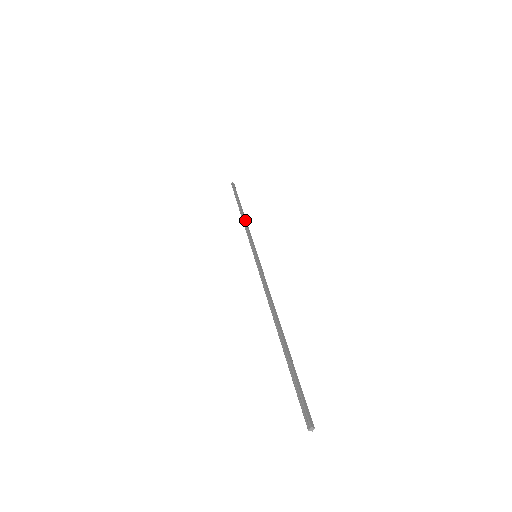
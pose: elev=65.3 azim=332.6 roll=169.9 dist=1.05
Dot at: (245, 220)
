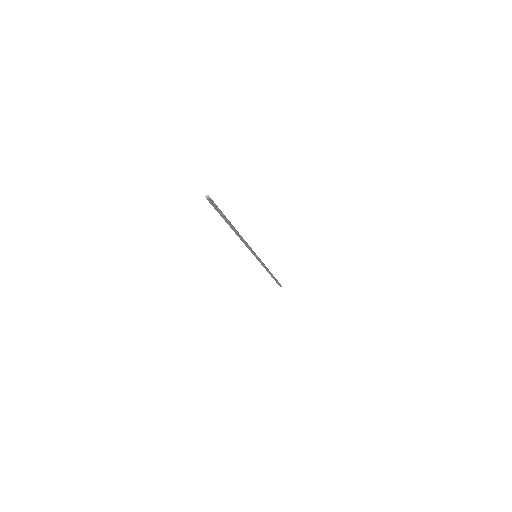
Dot at: (268, 269)
